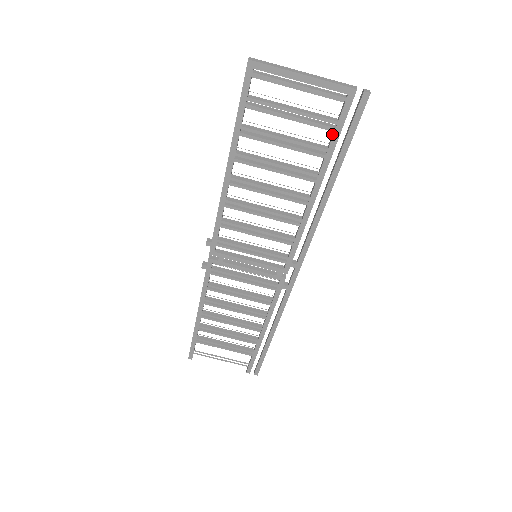
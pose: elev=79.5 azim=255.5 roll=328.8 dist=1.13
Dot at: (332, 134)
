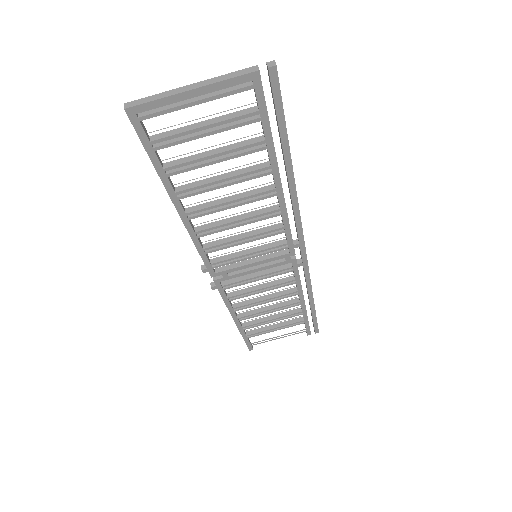
Dot at: (261, 123)
